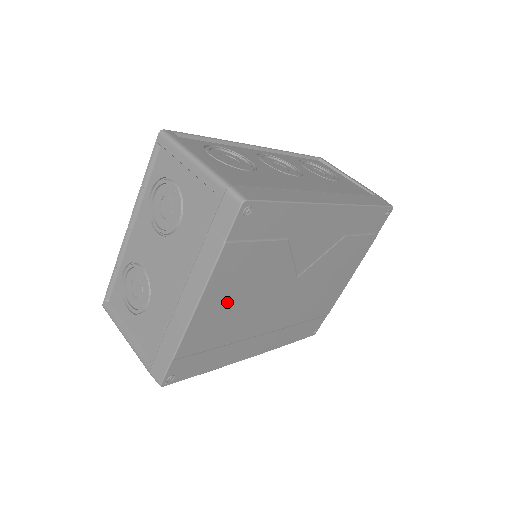
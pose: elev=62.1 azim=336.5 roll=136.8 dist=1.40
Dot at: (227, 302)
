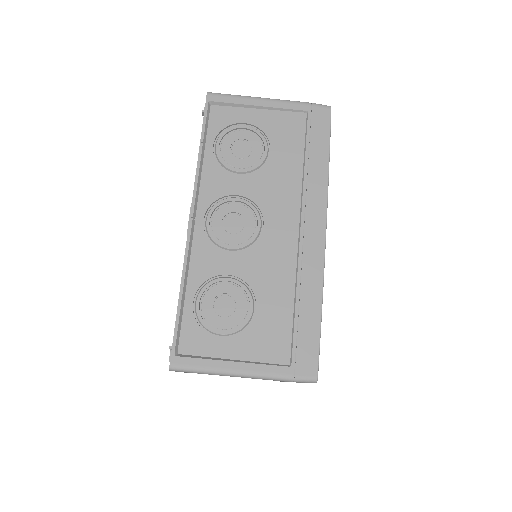
Dot at: occluded
